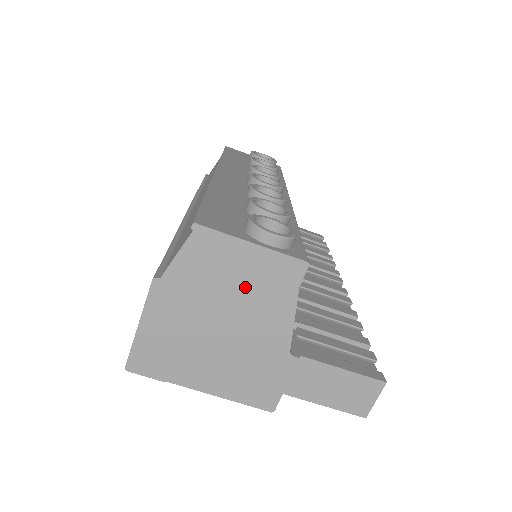
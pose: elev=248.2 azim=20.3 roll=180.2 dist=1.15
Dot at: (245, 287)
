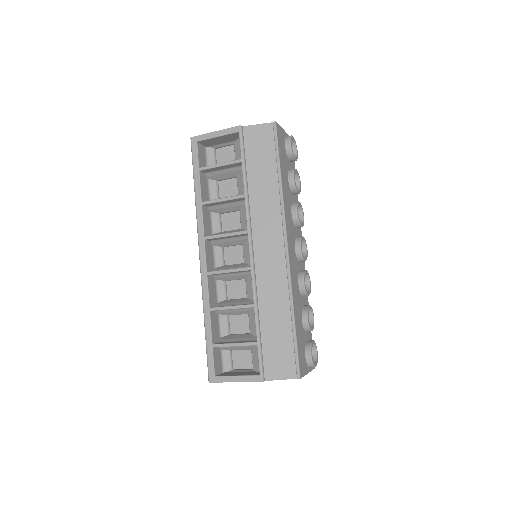
Dot at: occluded
